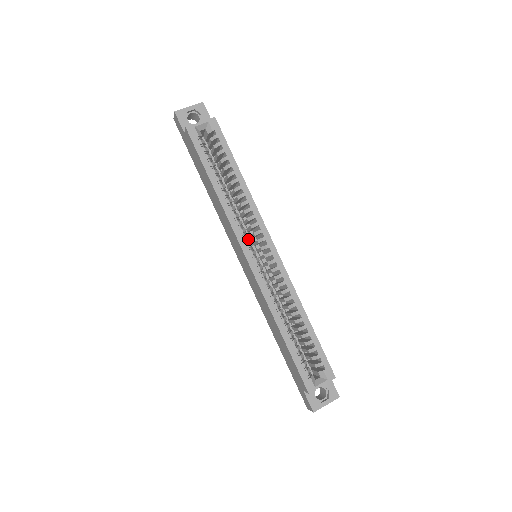
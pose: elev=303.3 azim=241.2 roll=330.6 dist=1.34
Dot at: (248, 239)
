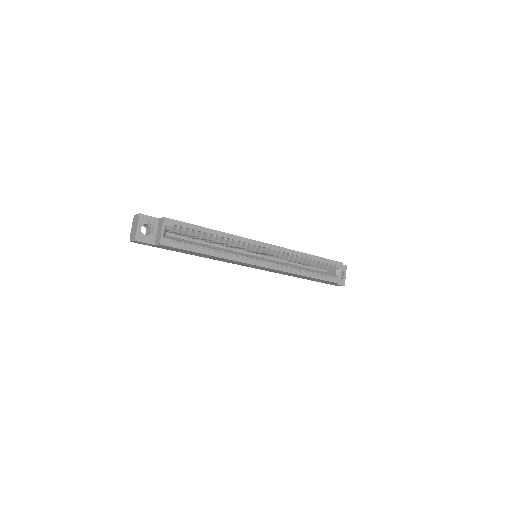
Dot at: (242, 252)
